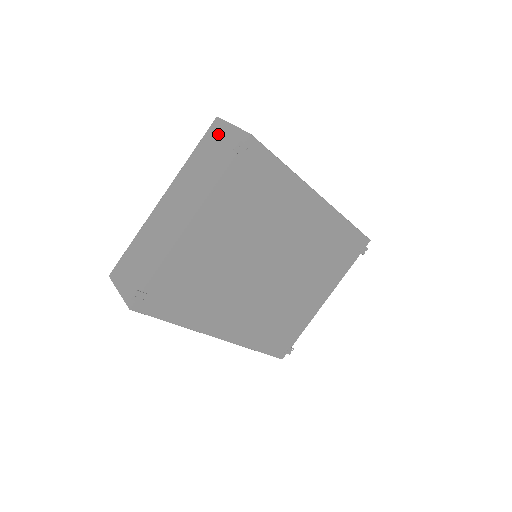
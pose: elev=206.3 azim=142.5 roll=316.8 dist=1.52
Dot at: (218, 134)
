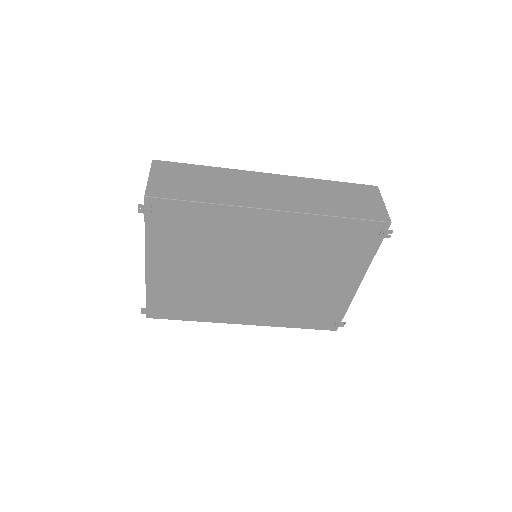
Dot at: occluded
